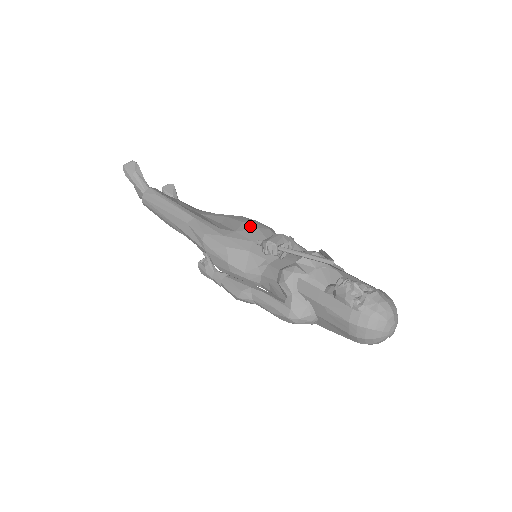
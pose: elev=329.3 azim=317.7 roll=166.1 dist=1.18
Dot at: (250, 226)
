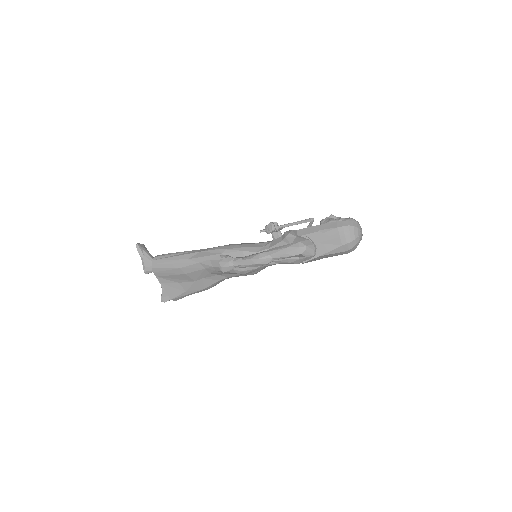
Dot at: occluded
